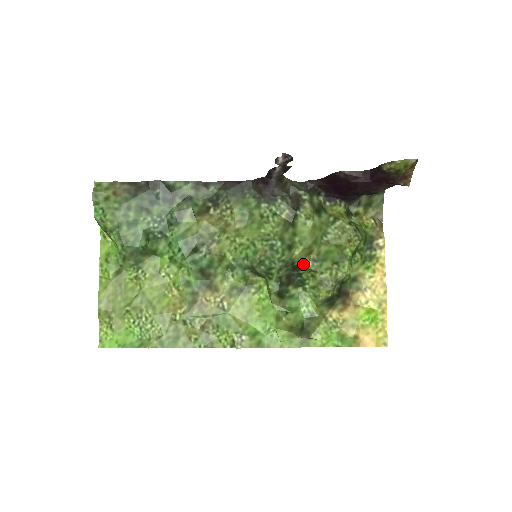
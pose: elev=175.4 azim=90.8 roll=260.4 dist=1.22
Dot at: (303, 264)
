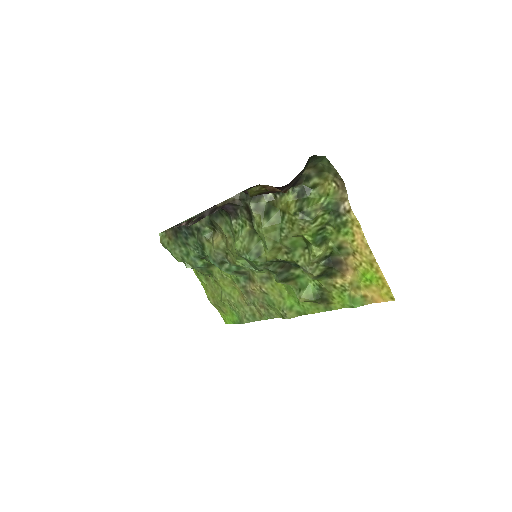
Dot at: (280, 259)
